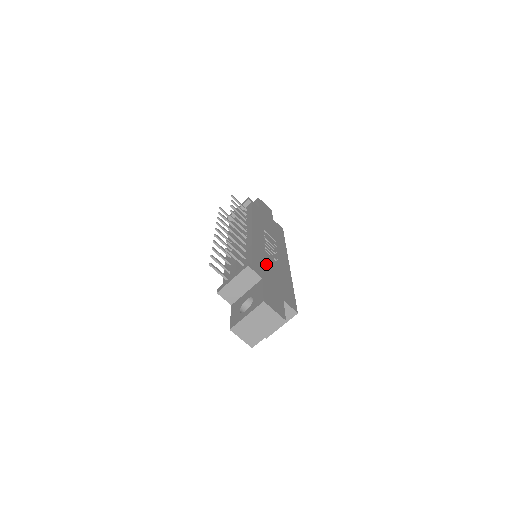
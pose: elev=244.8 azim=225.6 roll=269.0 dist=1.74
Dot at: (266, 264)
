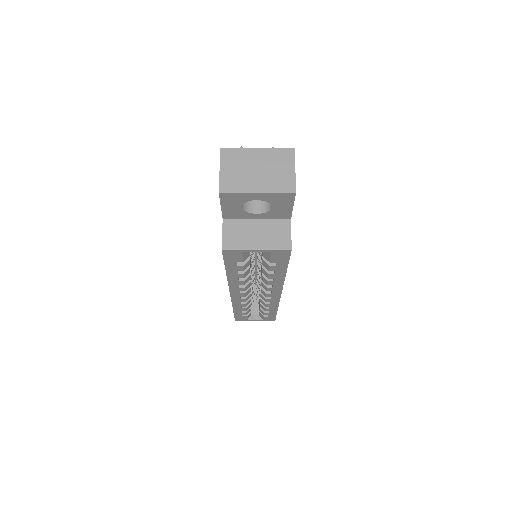
Dot at: occluded
